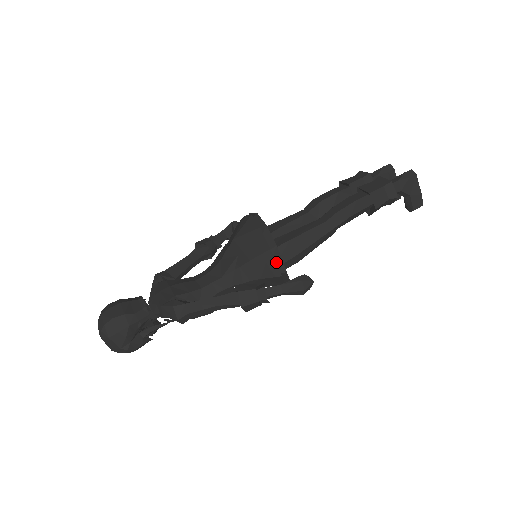
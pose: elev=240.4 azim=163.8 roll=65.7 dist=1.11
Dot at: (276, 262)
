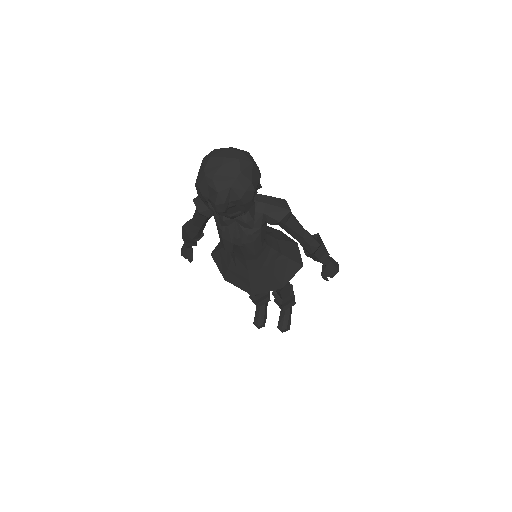
Dot at: occluded
